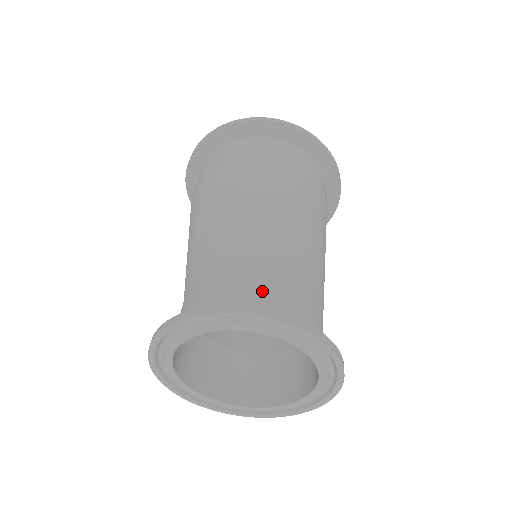
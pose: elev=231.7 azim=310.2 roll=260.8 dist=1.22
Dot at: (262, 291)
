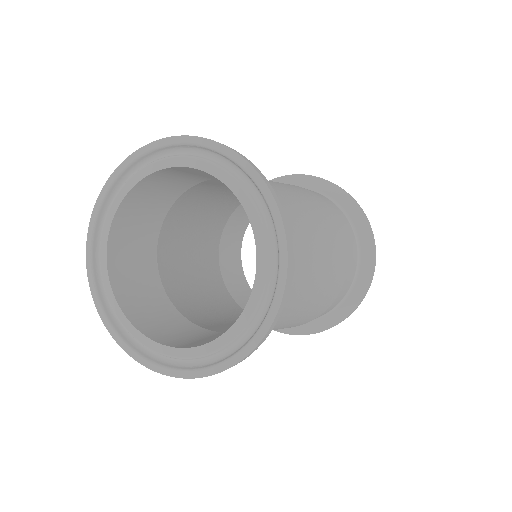
Dot at: occluded
